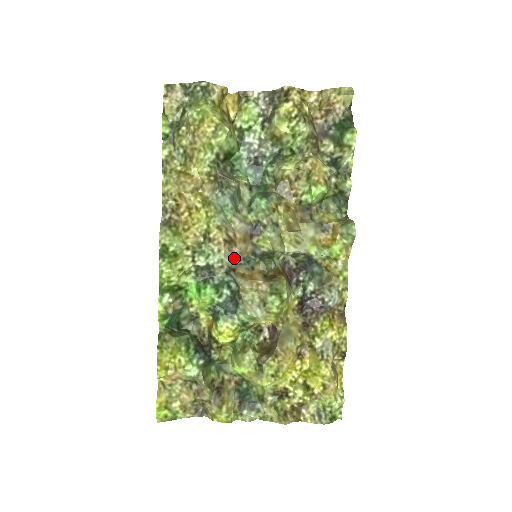
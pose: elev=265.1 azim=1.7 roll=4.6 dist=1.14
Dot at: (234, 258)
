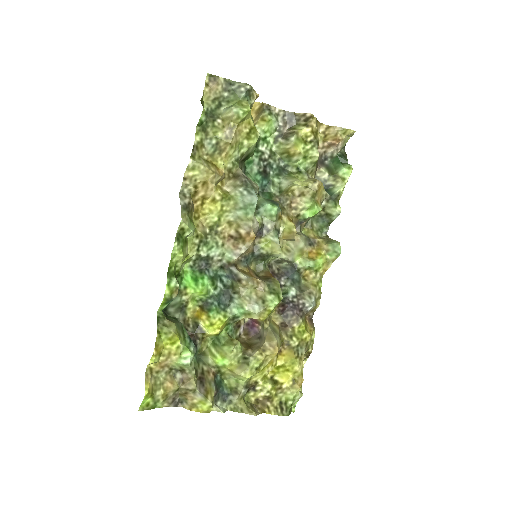
Dot at: (239, 254)
